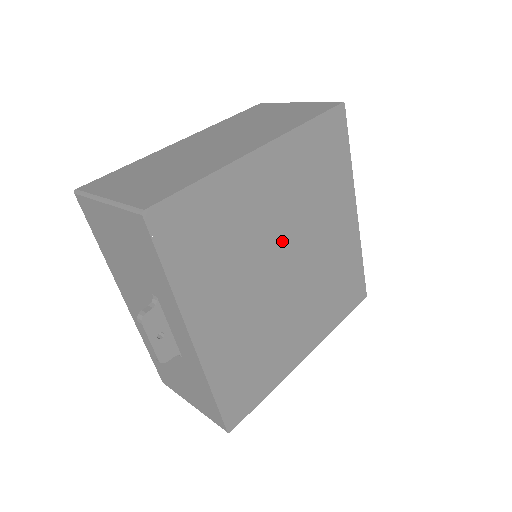
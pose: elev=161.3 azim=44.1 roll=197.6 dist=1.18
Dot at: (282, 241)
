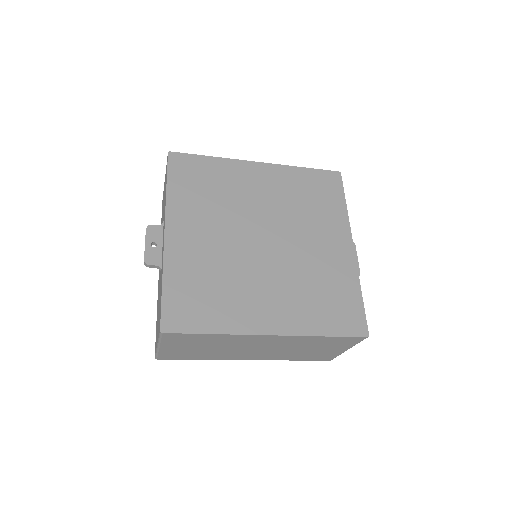
Dot at: (264, 221)
